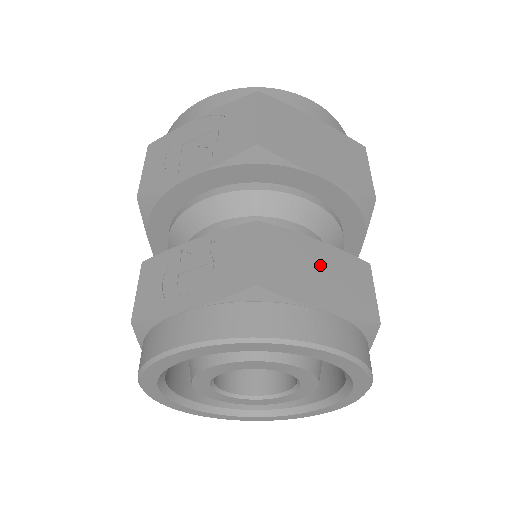
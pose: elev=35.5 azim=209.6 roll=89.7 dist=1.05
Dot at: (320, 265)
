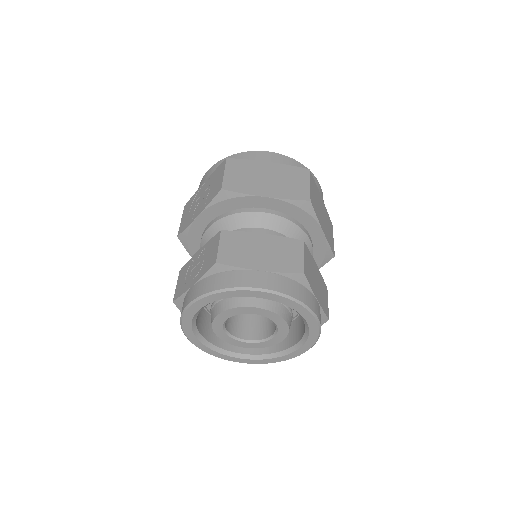
Dot at: (262, 247)
